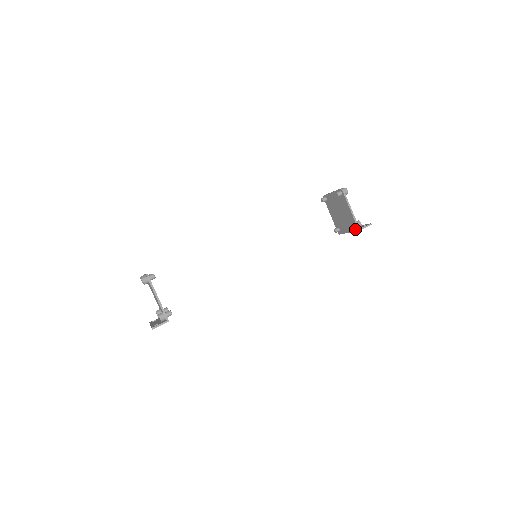
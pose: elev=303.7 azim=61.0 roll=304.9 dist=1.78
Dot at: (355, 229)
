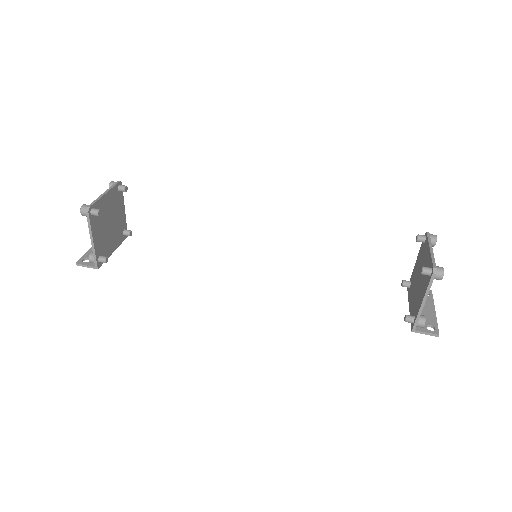
Dot at: (412, 322)
